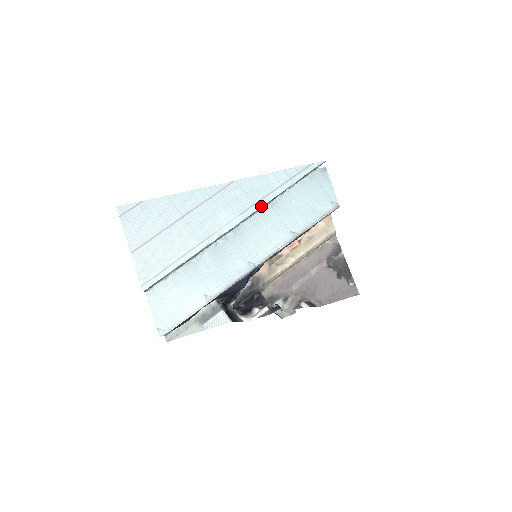
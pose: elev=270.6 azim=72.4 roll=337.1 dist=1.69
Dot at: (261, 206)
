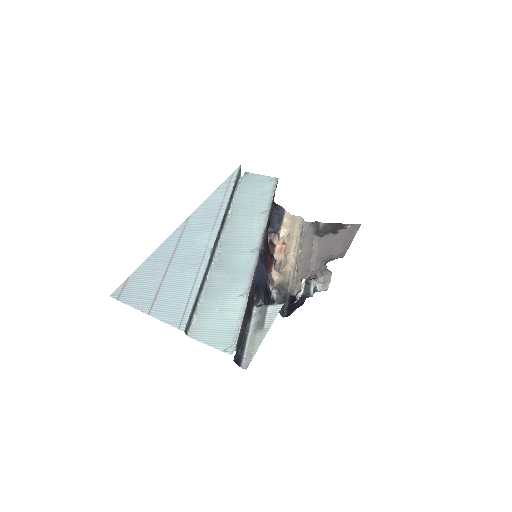
Dot at: (223, 215)
